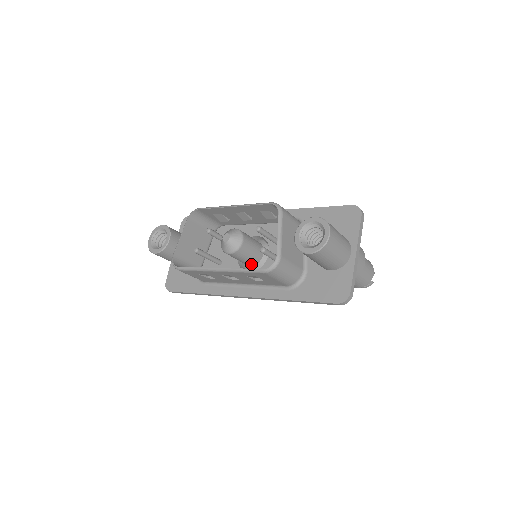
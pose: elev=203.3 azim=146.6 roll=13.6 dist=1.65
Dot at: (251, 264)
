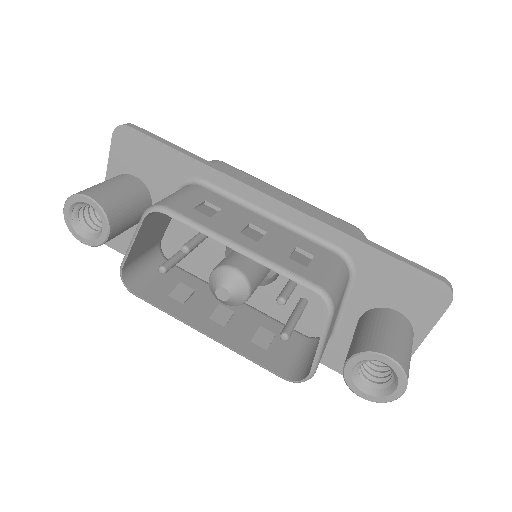
Dot at: occluded
